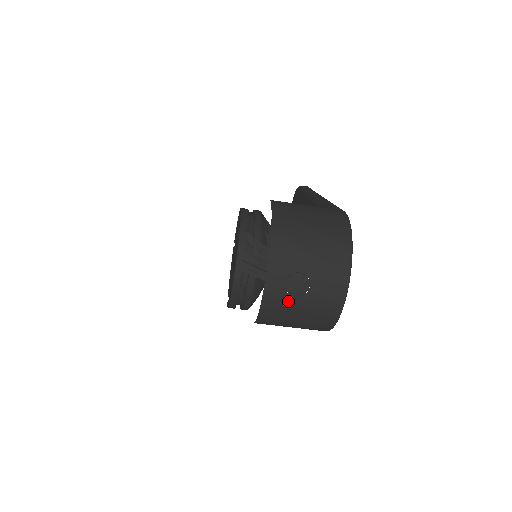
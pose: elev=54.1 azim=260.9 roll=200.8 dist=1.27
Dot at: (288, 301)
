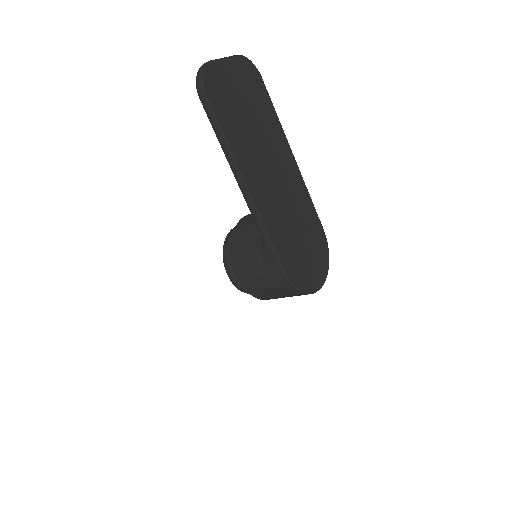
Dot at: occluded
